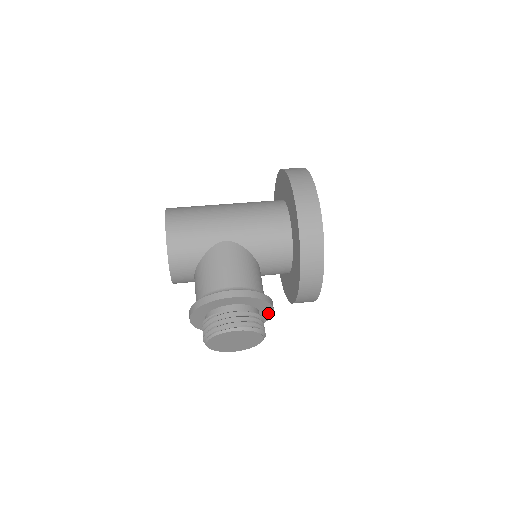
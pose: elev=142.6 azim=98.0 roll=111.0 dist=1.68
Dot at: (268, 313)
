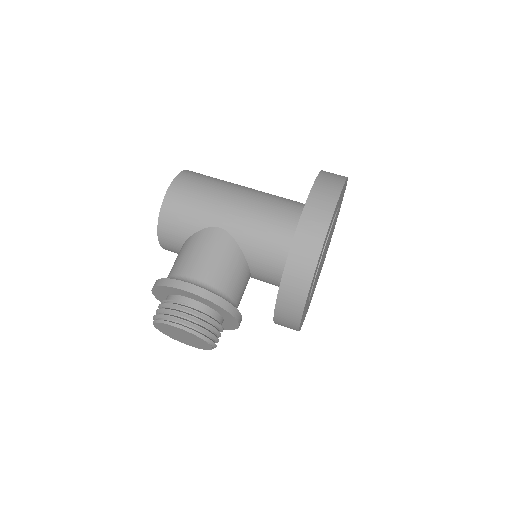
Dot at: (233, 323)
